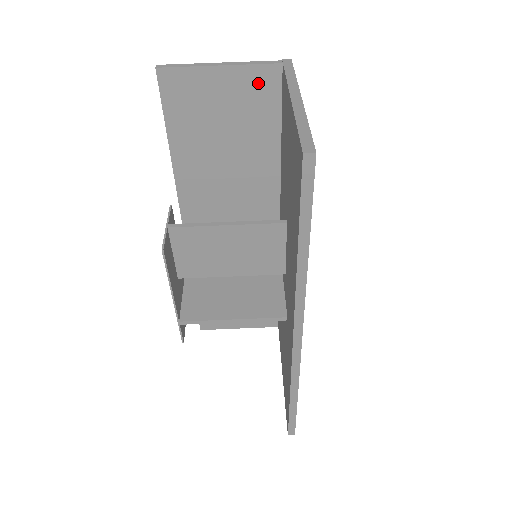
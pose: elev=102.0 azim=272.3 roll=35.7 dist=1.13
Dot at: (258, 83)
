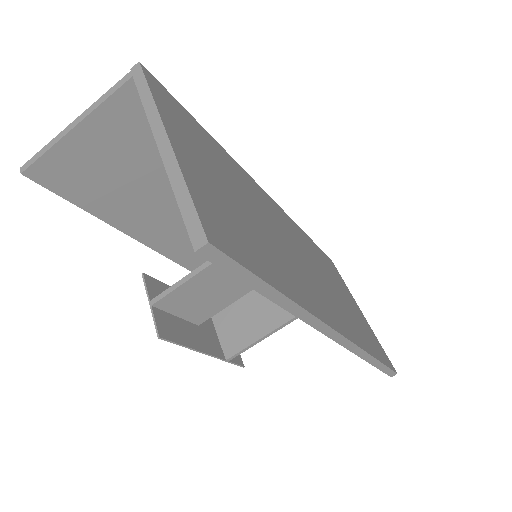
Dot at: (127, 112)
